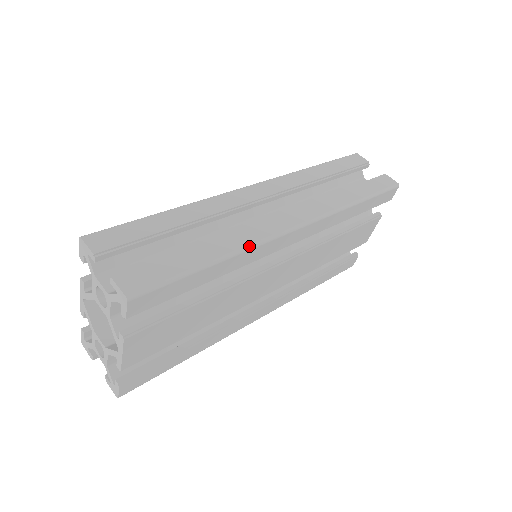
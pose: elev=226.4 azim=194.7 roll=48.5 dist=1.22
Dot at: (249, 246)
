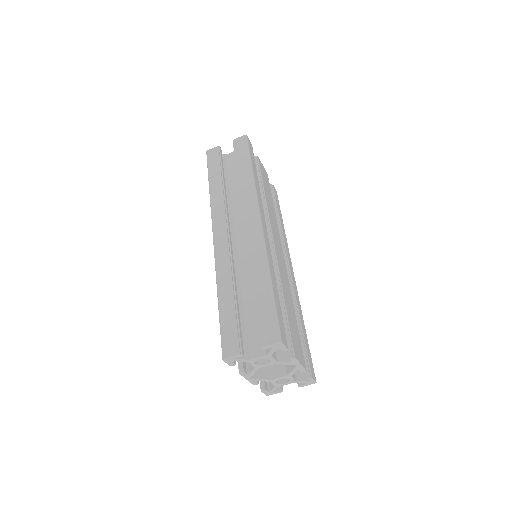
Dot at: (265, 257)
